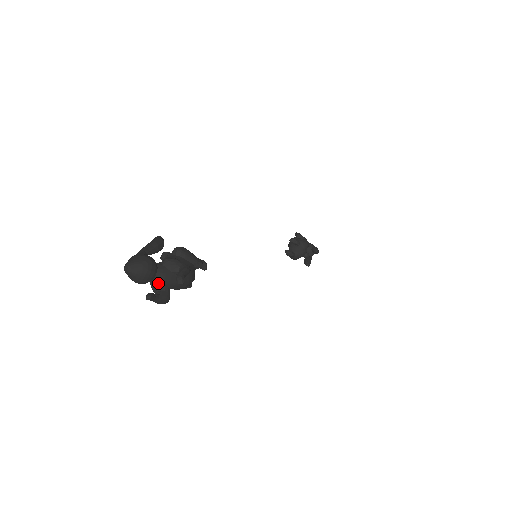
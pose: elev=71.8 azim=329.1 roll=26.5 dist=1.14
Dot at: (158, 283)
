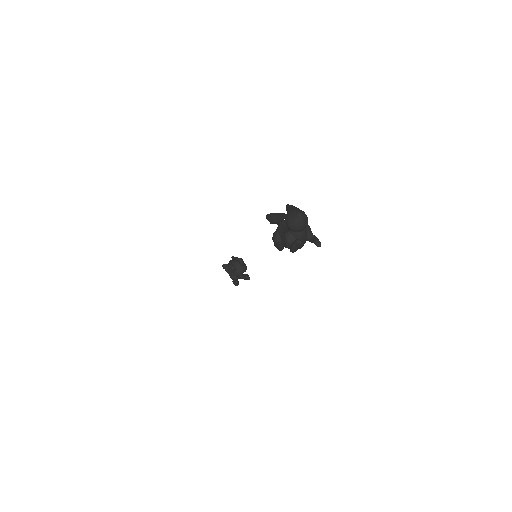
Dot at: (299, 236)
